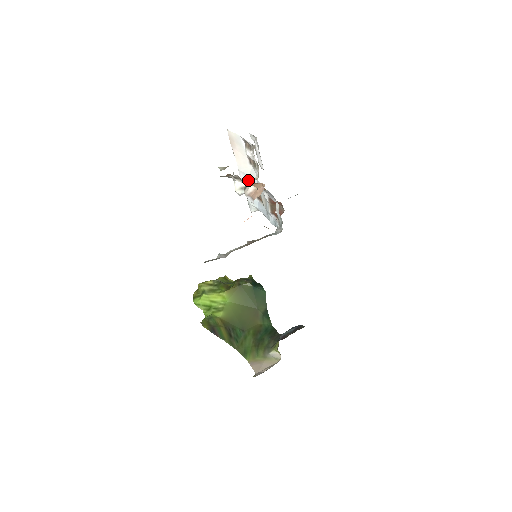
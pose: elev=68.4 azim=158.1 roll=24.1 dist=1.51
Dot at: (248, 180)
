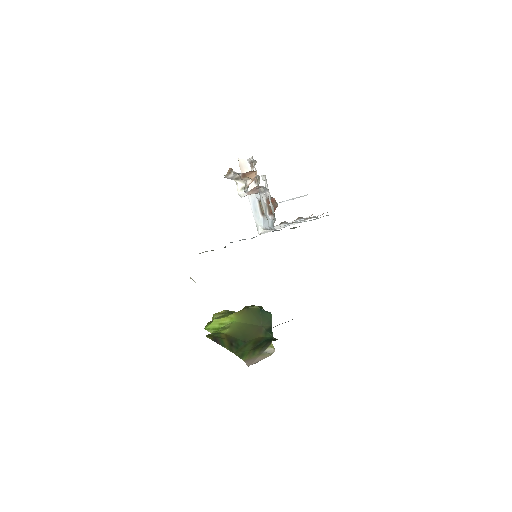
Dot at: occluded
